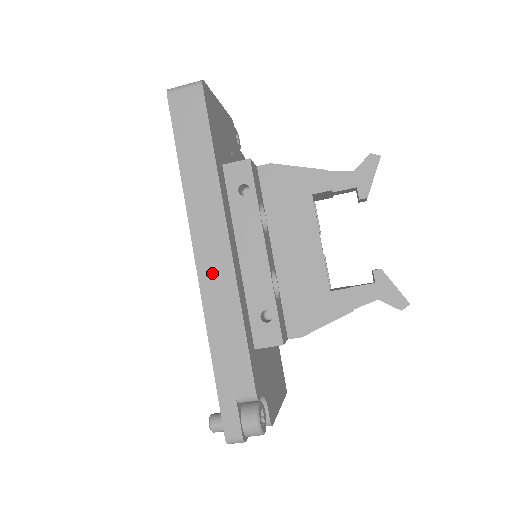
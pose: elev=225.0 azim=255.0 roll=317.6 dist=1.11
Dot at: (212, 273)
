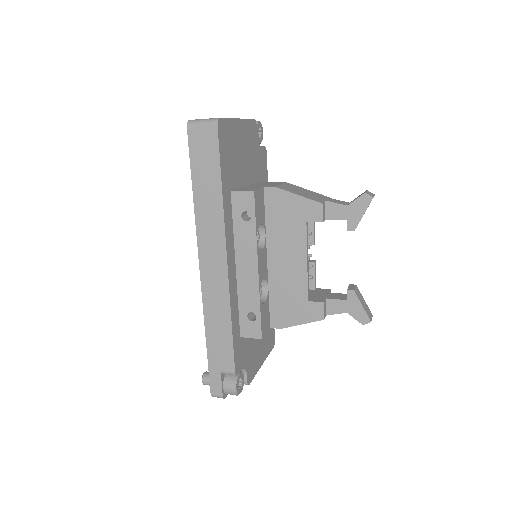
Dot at: (212, 283)
